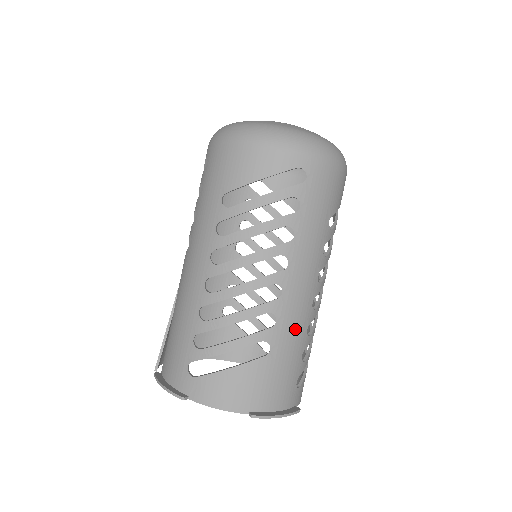
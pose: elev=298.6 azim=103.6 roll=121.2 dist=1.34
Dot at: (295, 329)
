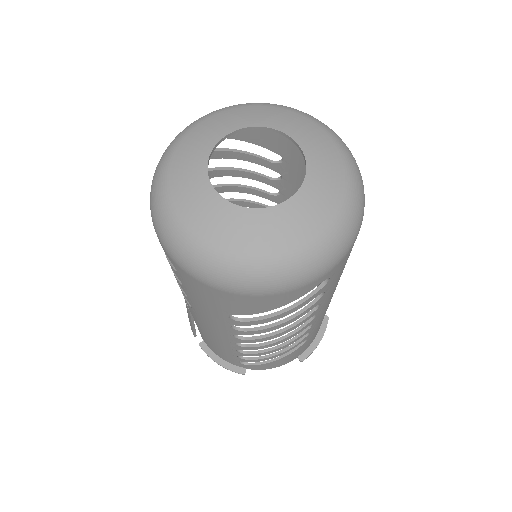
Dot at: occluded
